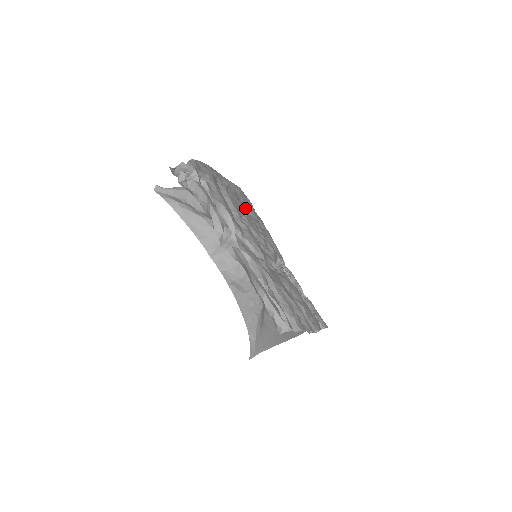
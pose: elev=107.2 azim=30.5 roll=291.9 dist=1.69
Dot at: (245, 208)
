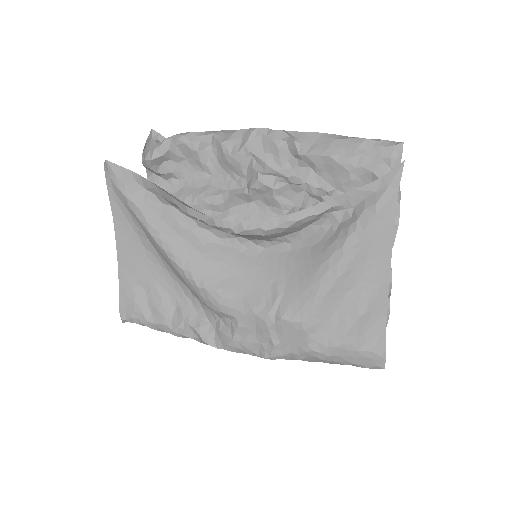
Dot at: occluded
